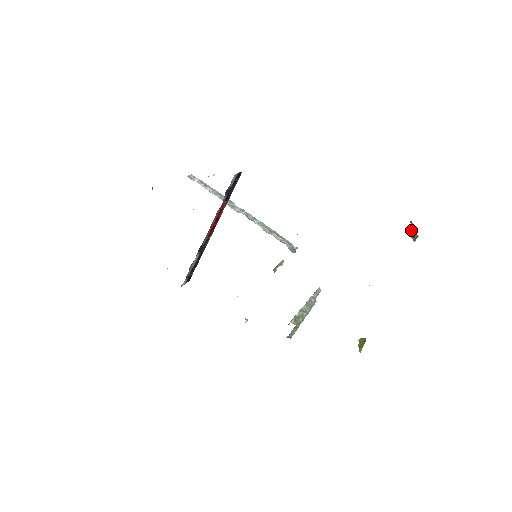
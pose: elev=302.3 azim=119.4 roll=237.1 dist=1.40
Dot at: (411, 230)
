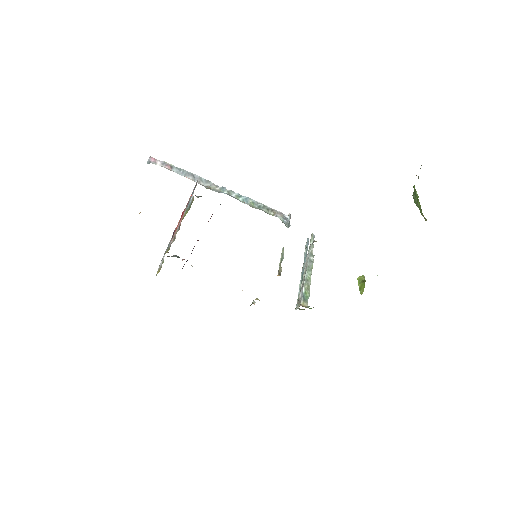
Dot at: (416, 201)
